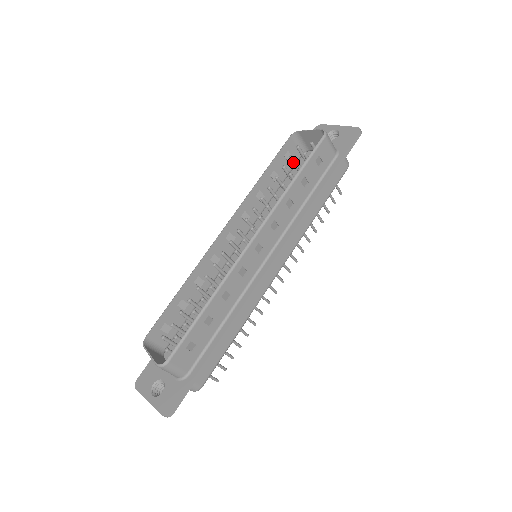
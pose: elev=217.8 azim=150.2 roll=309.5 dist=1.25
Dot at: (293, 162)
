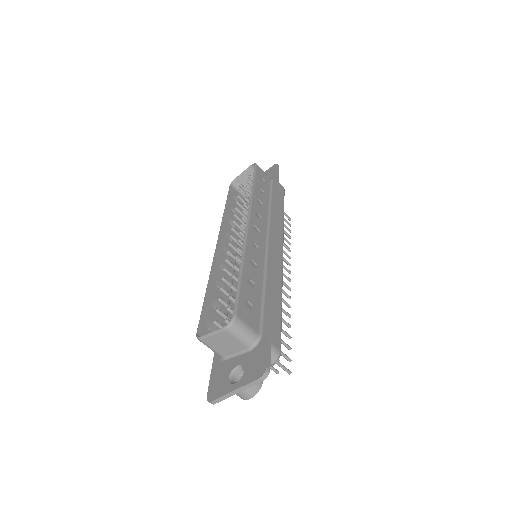
Dot at: (243, 194)
